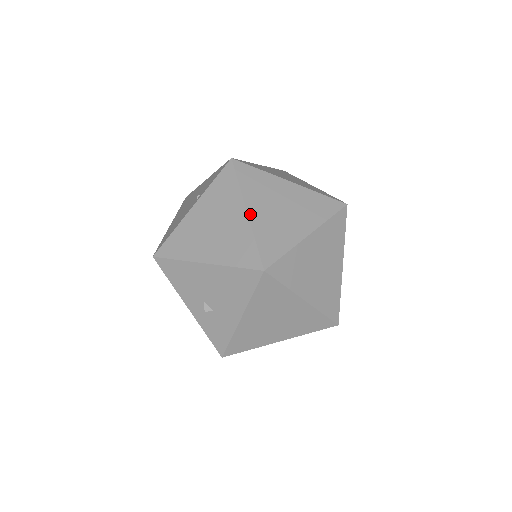
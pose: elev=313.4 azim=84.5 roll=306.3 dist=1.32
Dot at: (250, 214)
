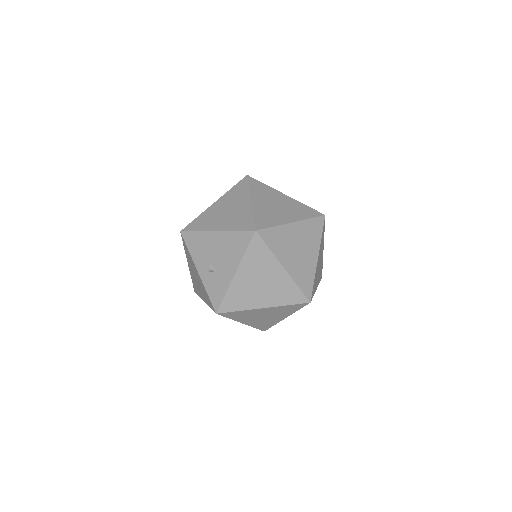
Dot at: (253, 202)
